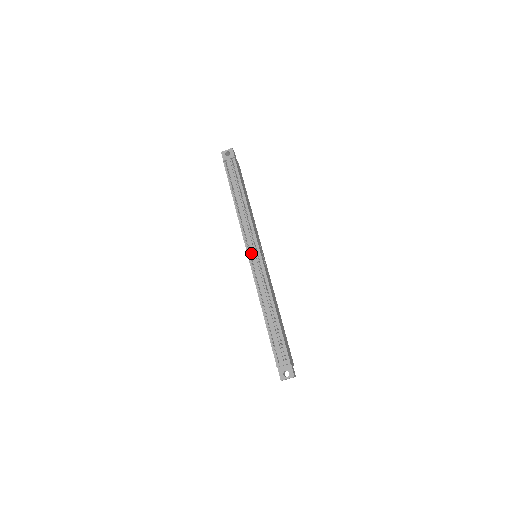
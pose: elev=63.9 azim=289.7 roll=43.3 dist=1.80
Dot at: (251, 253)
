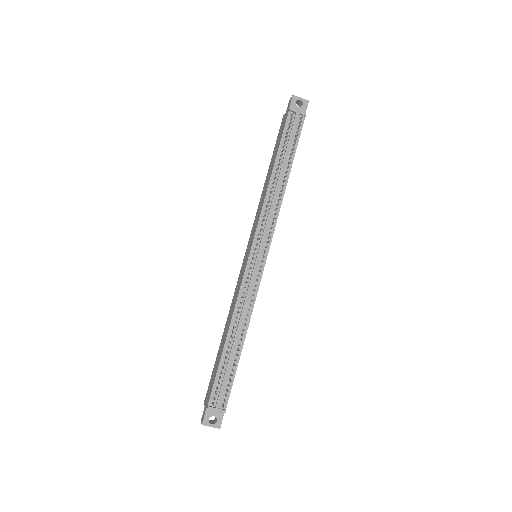
Dot at: (256, 252)
